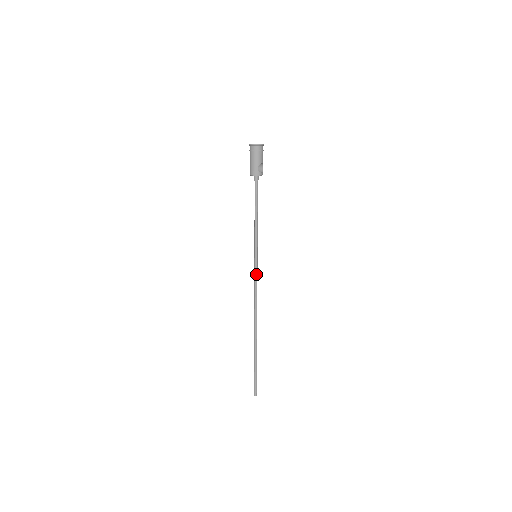
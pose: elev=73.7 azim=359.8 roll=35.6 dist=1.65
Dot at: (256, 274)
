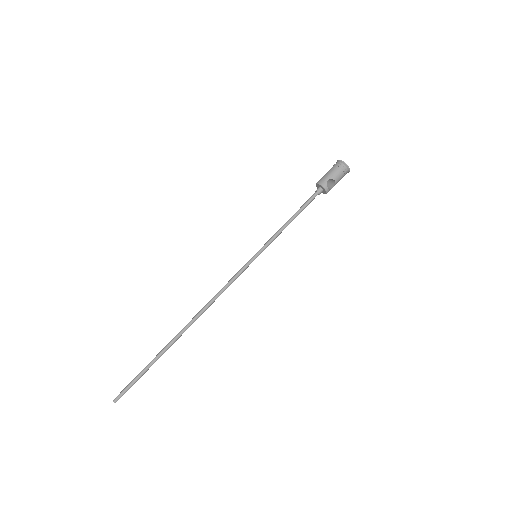
Dot at: (240, 272)
